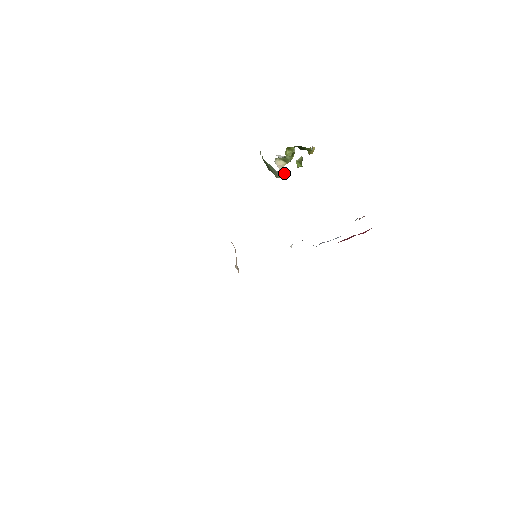
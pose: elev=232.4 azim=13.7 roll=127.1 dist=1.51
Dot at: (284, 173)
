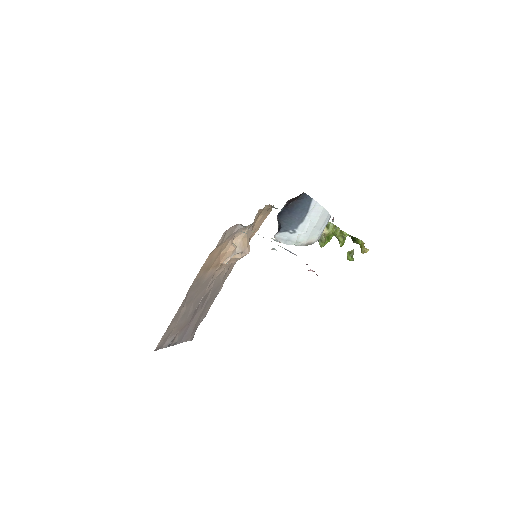
Dot at: (324, 238)
